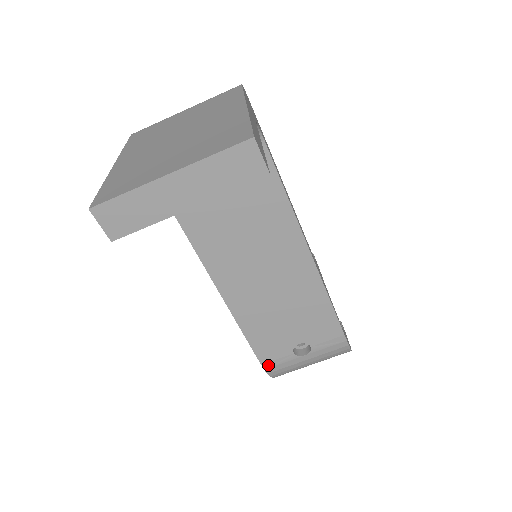
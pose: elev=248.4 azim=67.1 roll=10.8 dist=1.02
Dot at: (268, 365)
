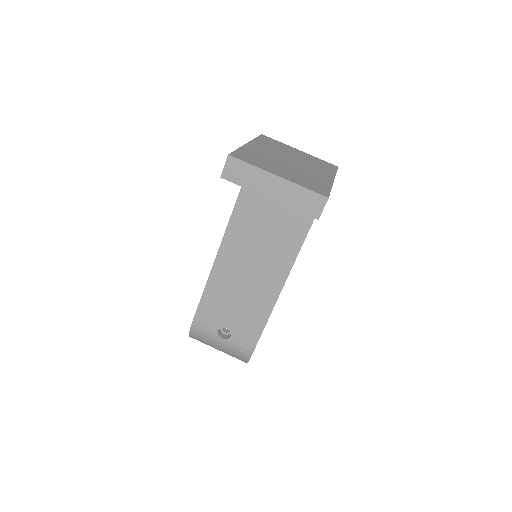
Dot at: (197, 324)
